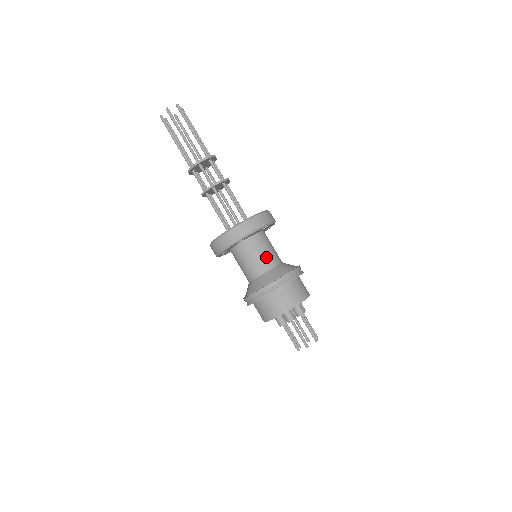
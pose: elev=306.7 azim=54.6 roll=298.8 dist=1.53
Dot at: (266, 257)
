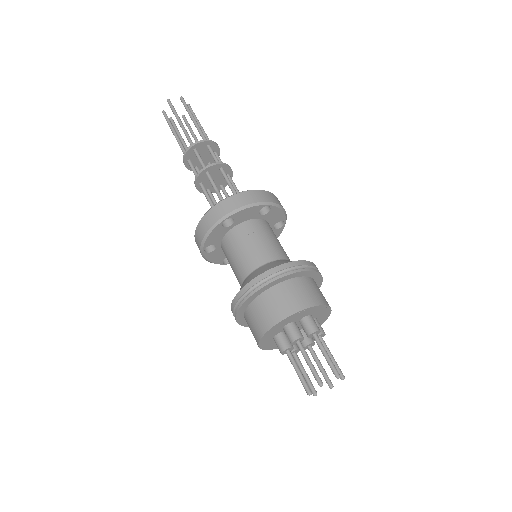
Dot at: (263, 247)
